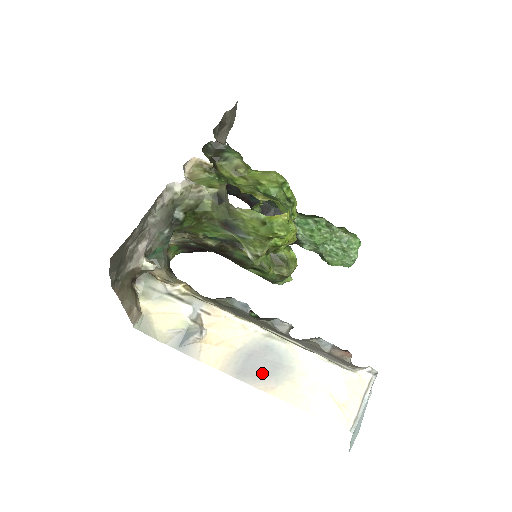
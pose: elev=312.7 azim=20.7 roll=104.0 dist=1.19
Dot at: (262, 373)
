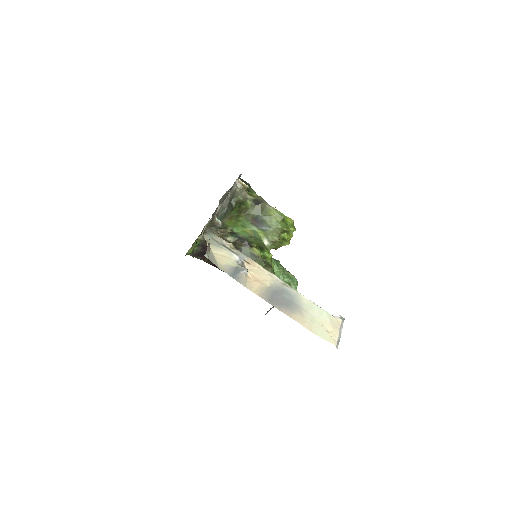
Dot at: (283, 304)
